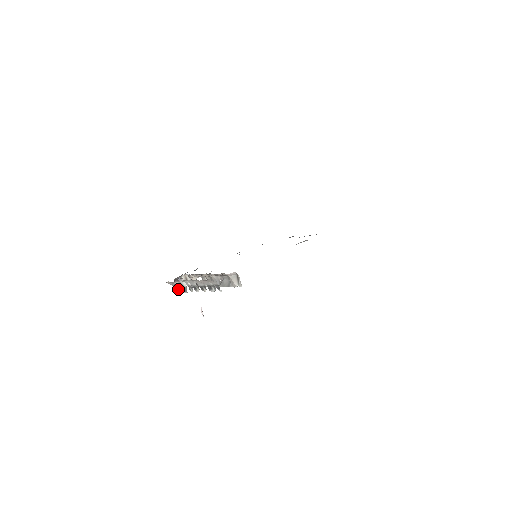
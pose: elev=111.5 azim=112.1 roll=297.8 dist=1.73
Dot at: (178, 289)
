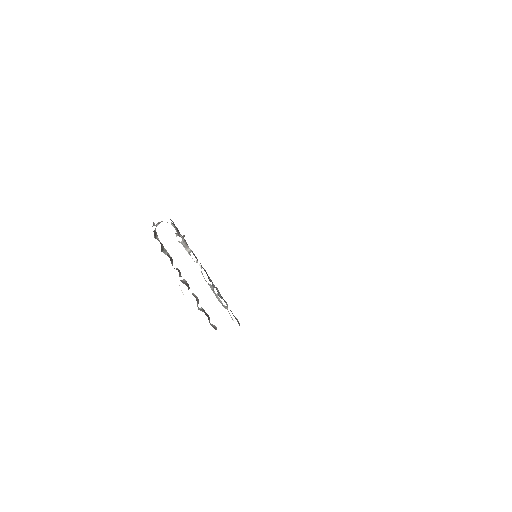
Dot at: occluded
